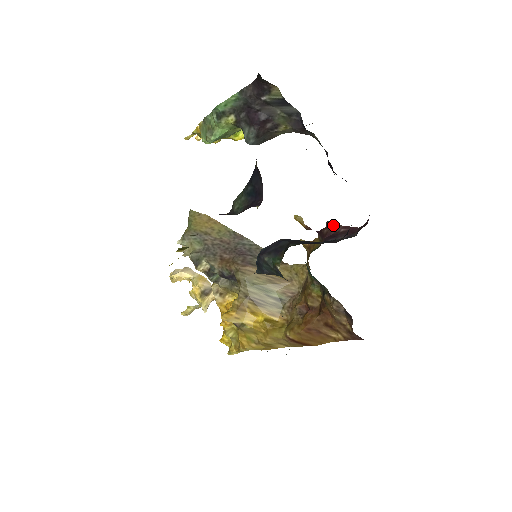
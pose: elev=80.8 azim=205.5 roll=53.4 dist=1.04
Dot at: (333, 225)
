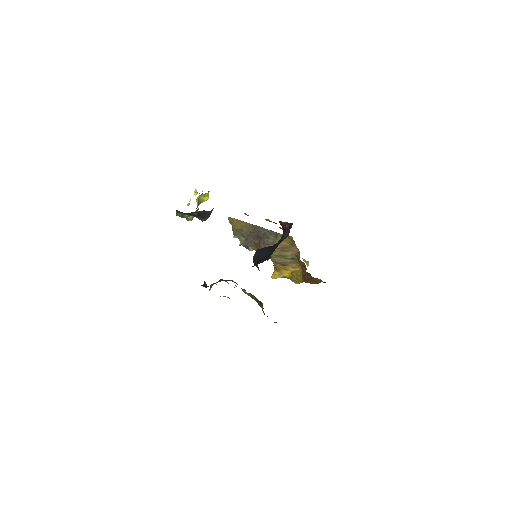
Dot at: (282, 223)
